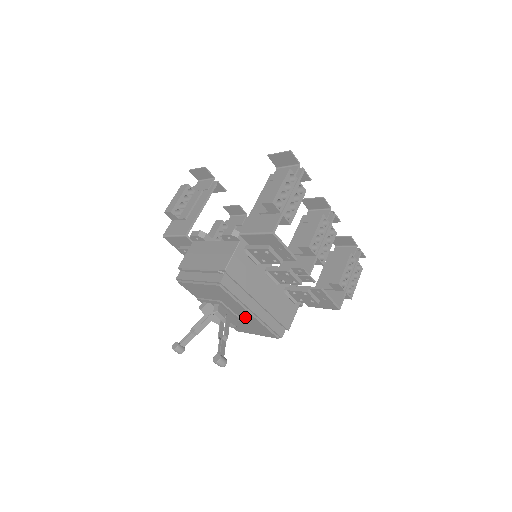
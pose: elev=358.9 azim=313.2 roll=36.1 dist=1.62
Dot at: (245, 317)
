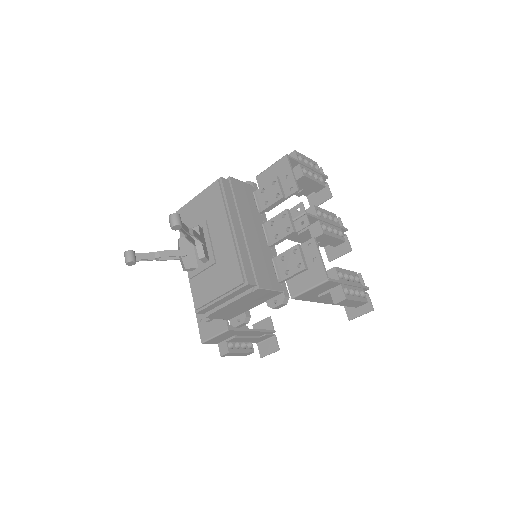
Dot at: (220, 245)
